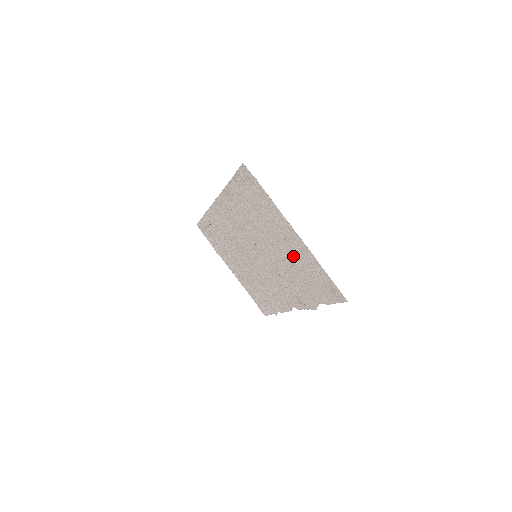
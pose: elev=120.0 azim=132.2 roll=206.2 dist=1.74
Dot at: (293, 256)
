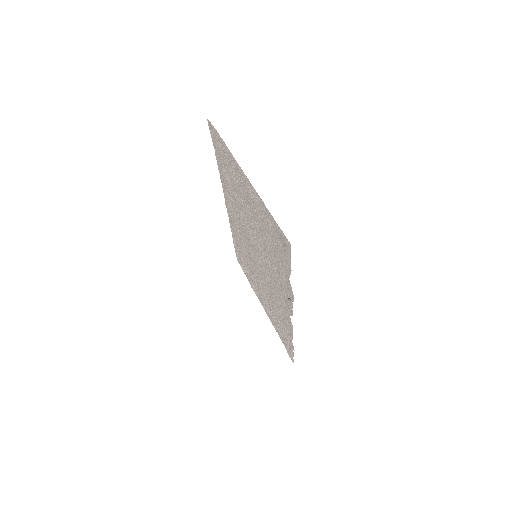
Dot at: (258, 217)
